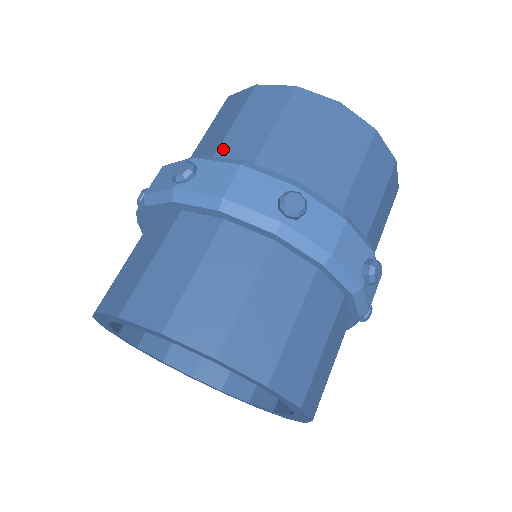
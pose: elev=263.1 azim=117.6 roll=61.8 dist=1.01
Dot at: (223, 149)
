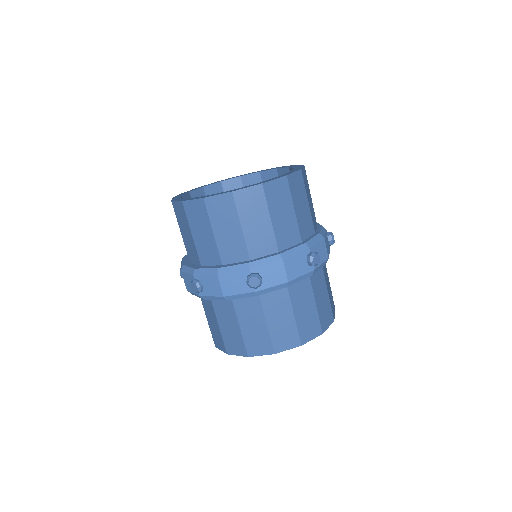
Dot at: (200, 255)
